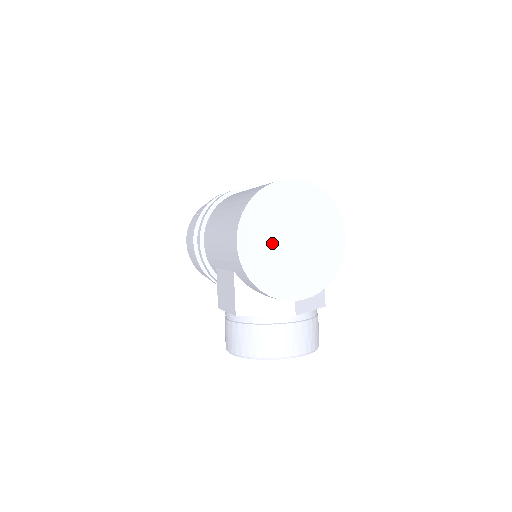
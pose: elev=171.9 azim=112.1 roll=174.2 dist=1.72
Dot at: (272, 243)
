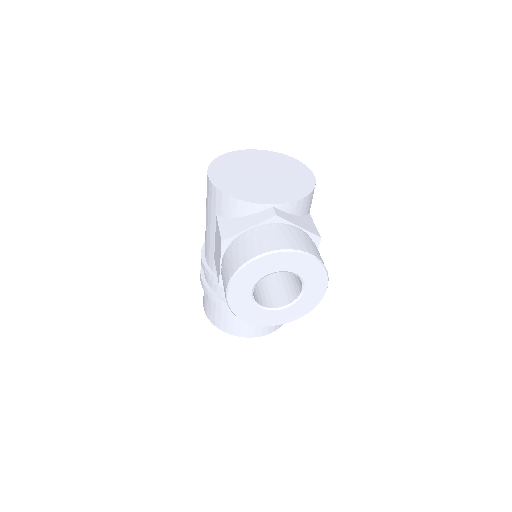
Dot at: (241, 175)
